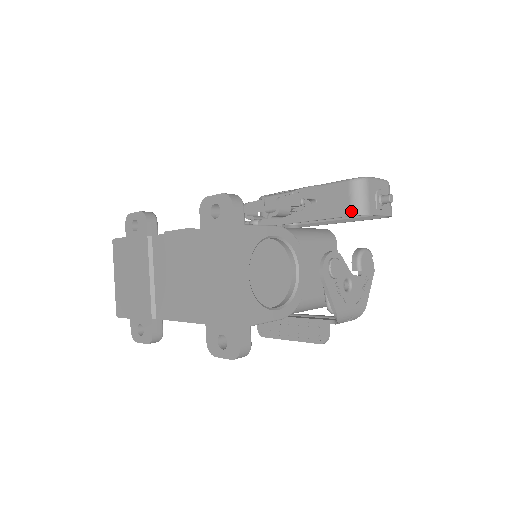
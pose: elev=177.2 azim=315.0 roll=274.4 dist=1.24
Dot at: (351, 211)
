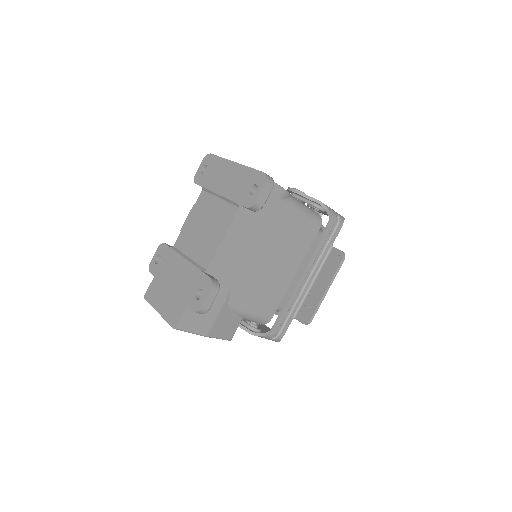
Dot at: occluded
